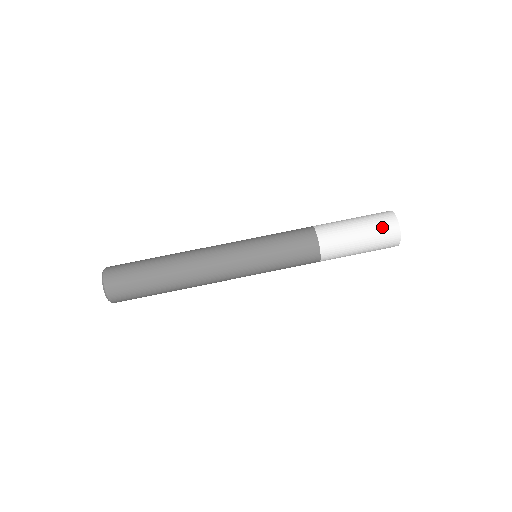
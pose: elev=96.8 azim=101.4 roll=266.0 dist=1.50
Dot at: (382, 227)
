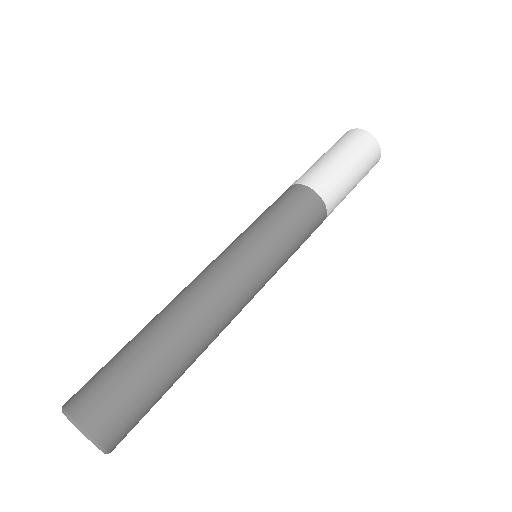
Dot at: (353, 141)
